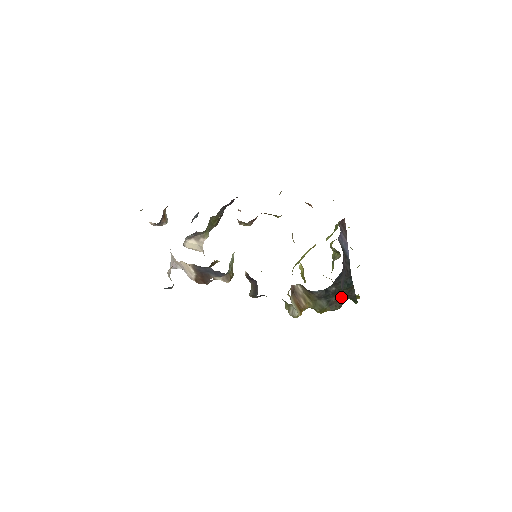
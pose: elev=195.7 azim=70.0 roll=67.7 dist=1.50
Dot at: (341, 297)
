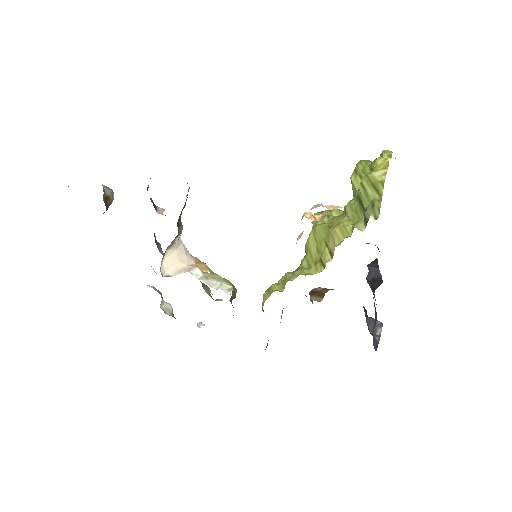
Dot at: occluded
